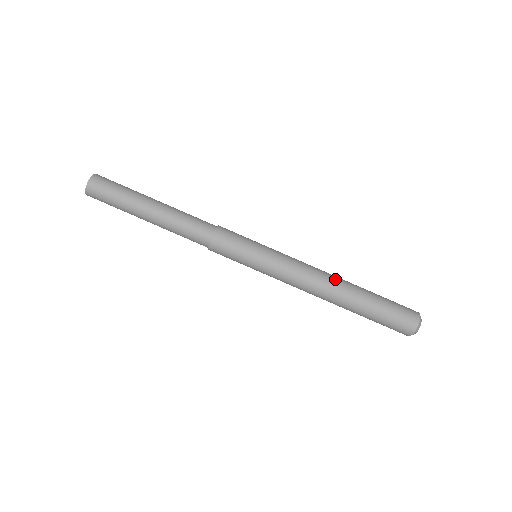
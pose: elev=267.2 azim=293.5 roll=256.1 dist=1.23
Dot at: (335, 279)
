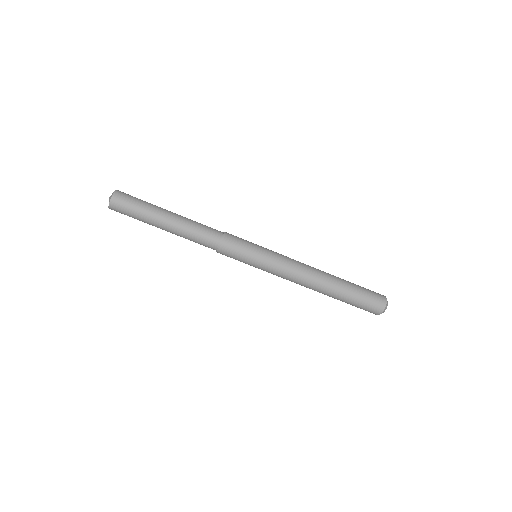
Dot at: (320, 270)
